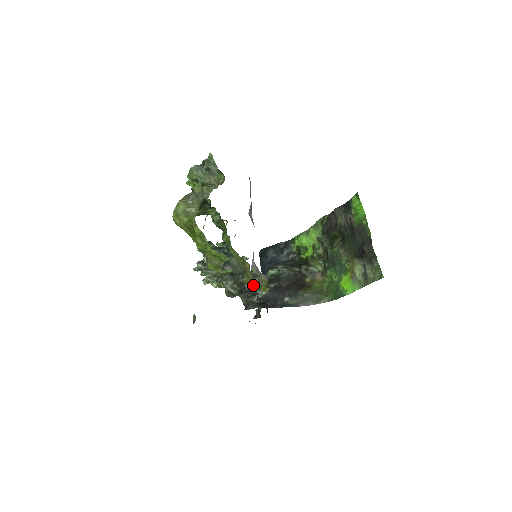
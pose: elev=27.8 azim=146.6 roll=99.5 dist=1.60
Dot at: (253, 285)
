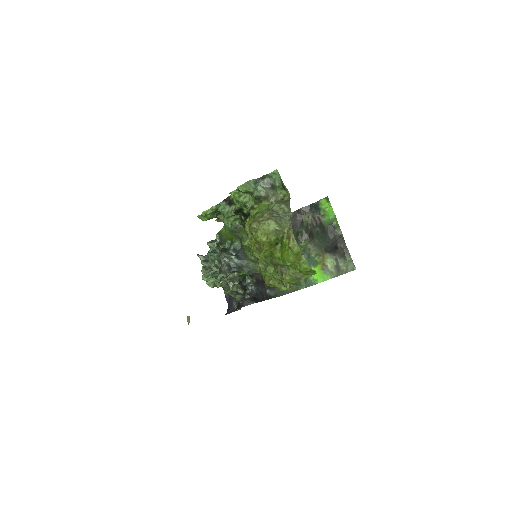
Dot at: (285, 288)
